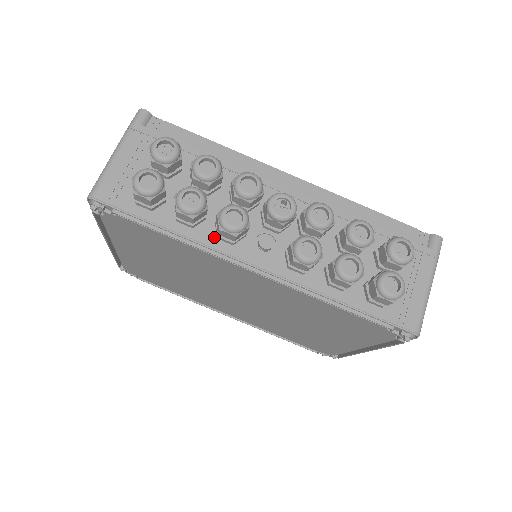
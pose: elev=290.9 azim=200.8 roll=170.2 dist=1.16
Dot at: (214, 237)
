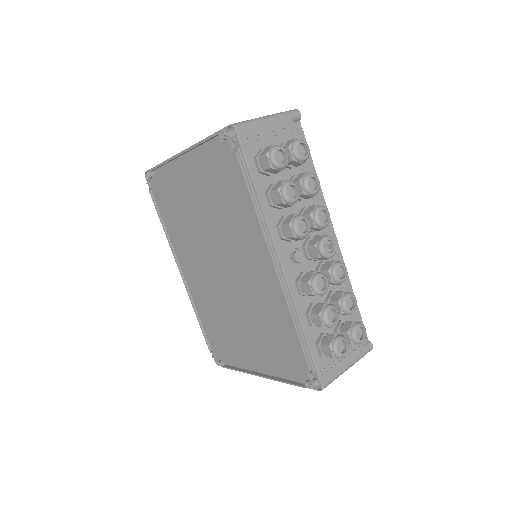
Dot at: (275, 224)
